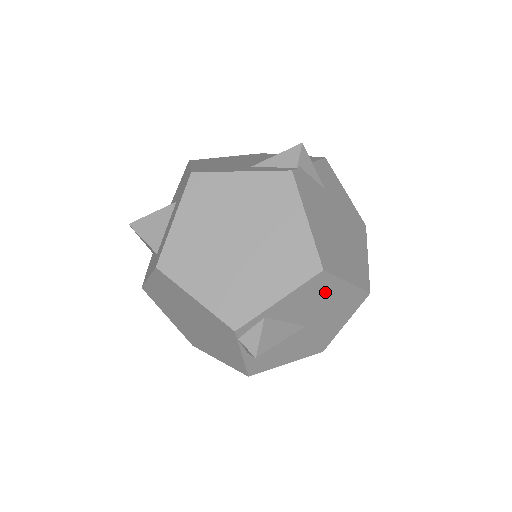
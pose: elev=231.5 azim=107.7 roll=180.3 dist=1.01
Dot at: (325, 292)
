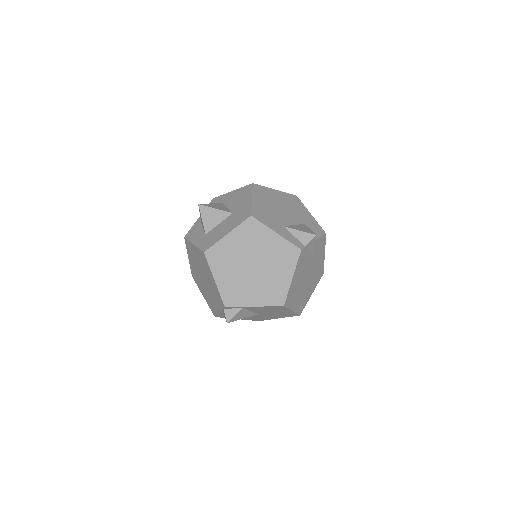
Dot at: (278, 310)
